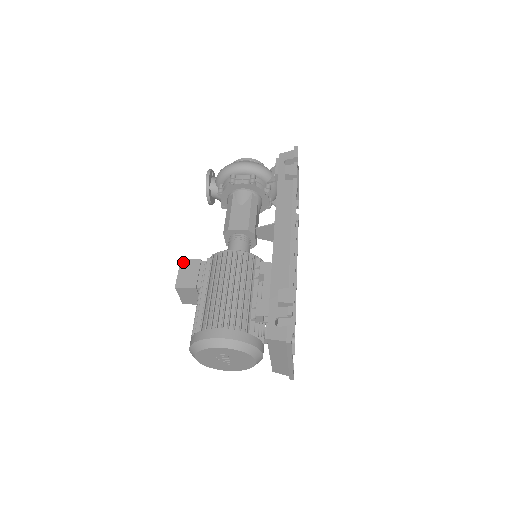
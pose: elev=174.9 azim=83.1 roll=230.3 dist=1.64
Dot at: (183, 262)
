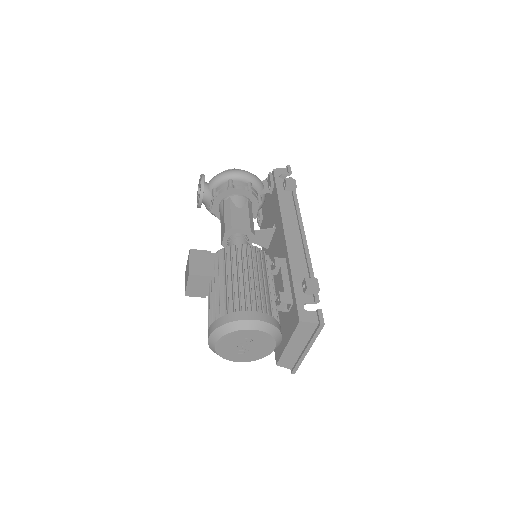
Dot at: (193, 252)
